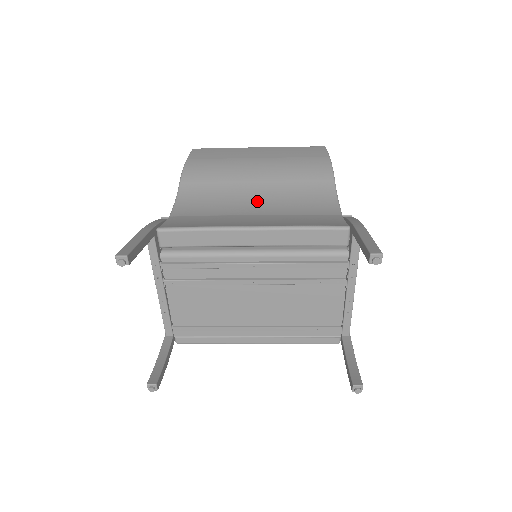
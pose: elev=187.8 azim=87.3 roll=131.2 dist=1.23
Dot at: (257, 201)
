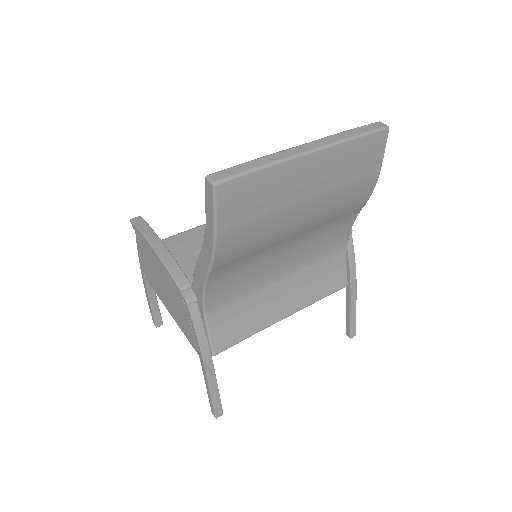
Dot at: (287, 256)
